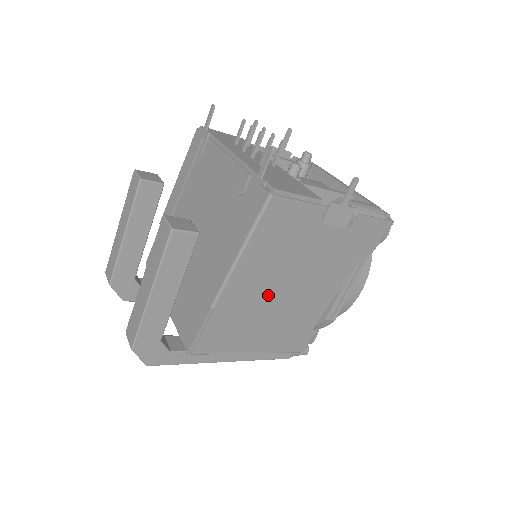
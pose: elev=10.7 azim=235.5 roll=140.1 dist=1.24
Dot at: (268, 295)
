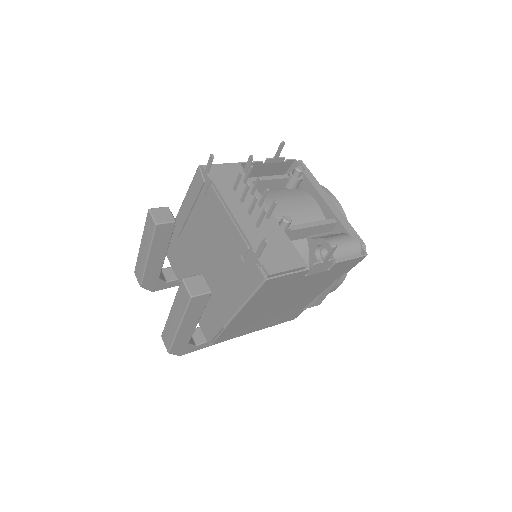
Dot at: (266, 310)
